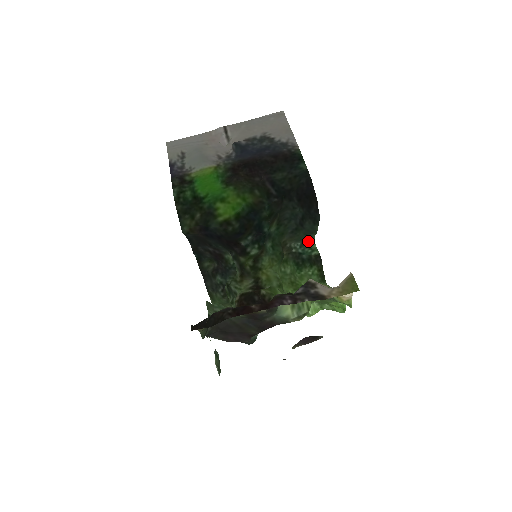
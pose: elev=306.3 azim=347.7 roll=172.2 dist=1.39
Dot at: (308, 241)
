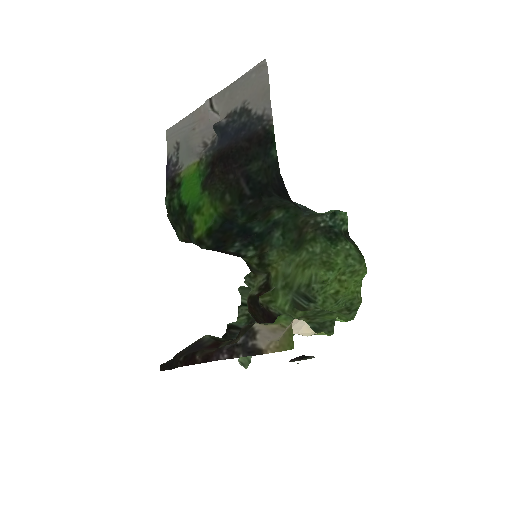
Dot at: (338, 211)
